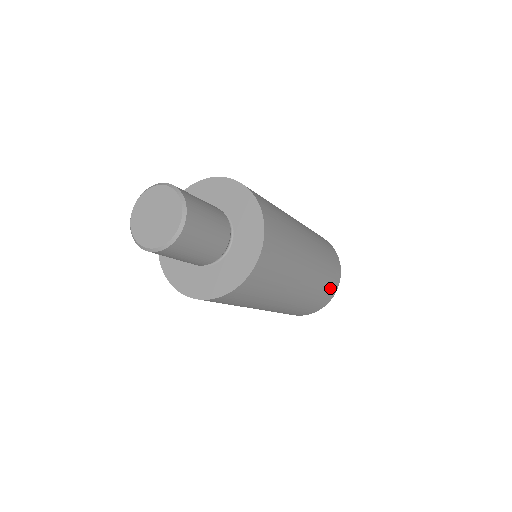
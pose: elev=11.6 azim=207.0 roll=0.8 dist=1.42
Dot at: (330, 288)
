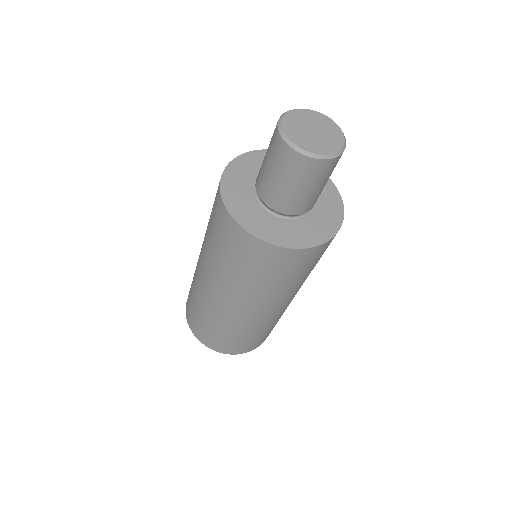
Dot at: occluded
